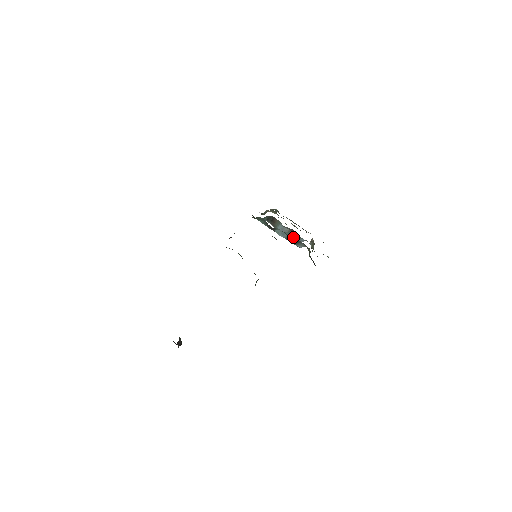
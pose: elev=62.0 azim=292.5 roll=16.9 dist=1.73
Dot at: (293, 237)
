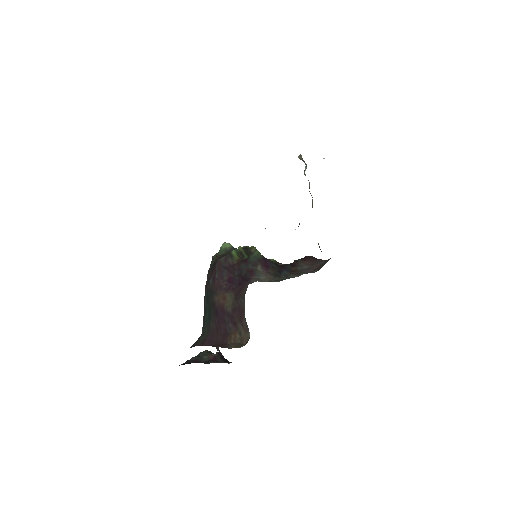
Dot at: occluded
